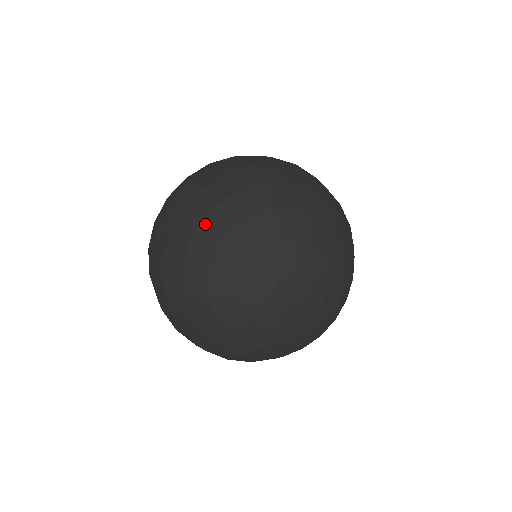
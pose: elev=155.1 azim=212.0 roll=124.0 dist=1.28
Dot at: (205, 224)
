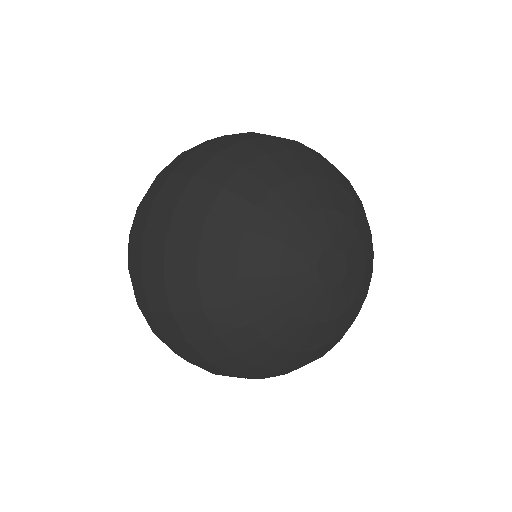
Dot at: (272, 158)
